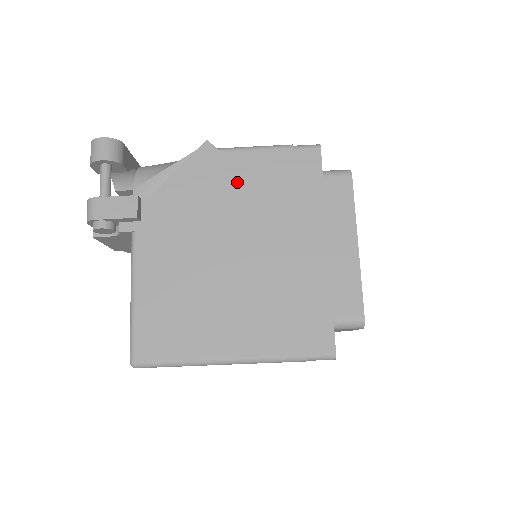
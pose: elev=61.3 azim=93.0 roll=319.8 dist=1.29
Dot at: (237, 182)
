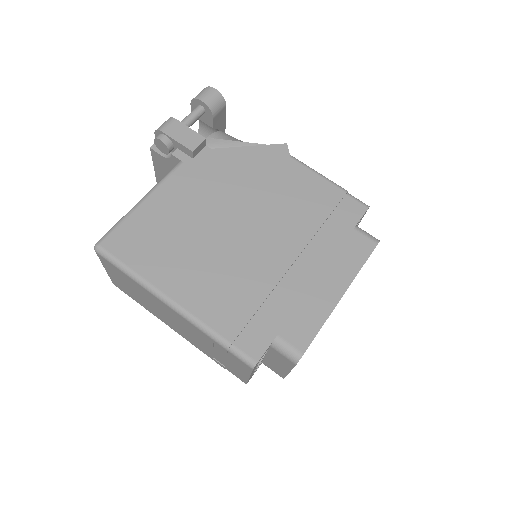
Dot at: (285, 185)
